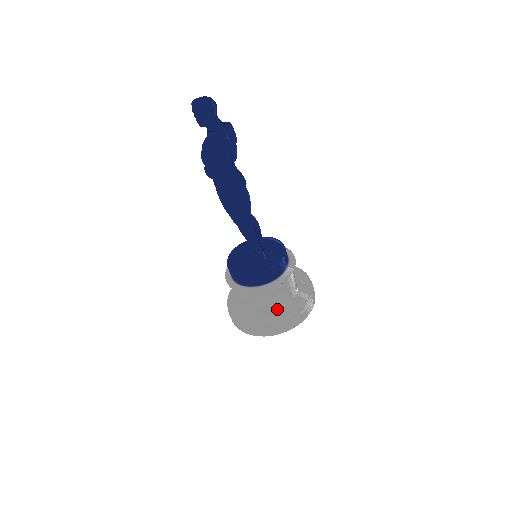
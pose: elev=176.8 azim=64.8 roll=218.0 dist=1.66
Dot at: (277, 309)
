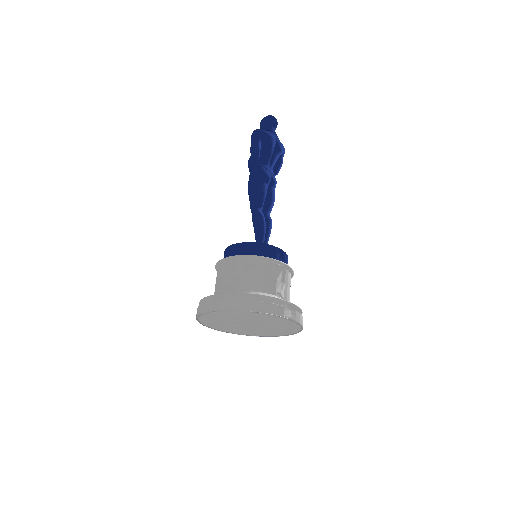
Dot at: (246, 290)
